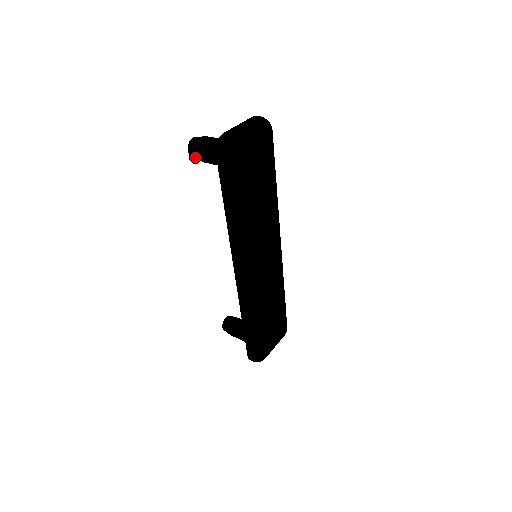
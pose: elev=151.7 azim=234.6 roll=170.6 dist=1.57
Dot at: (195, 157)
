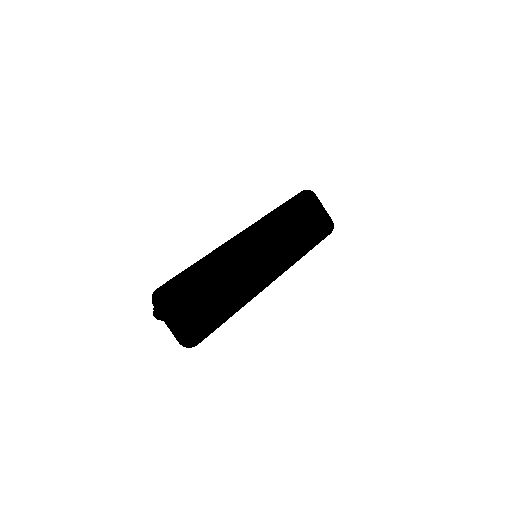
Dot at: occluded
